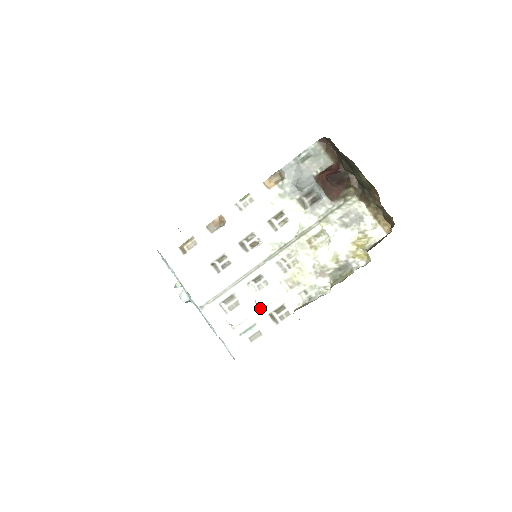
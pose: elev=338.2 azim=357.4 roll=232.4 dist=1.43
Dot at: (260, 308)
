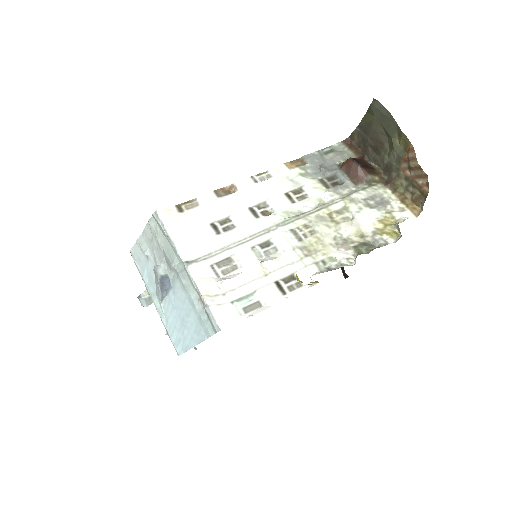
Dot at: (264, 274)
